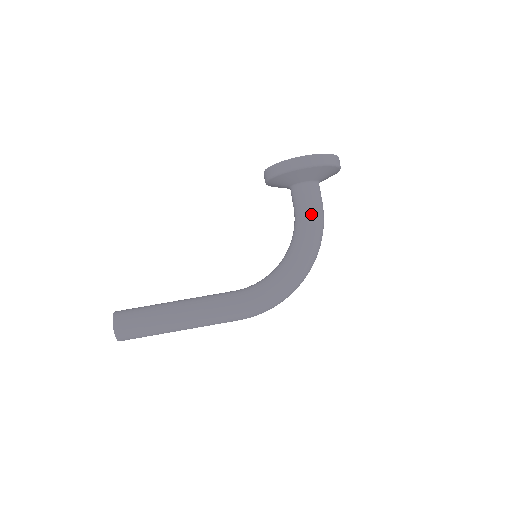
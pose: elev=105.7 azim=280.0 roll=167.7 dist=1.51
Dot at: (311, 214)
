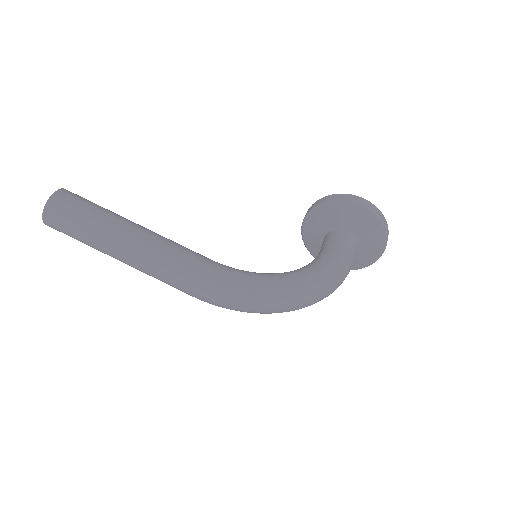
Dot at: (340, 253)
